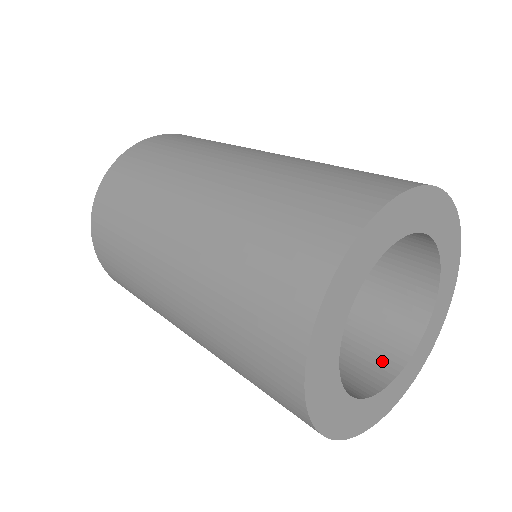
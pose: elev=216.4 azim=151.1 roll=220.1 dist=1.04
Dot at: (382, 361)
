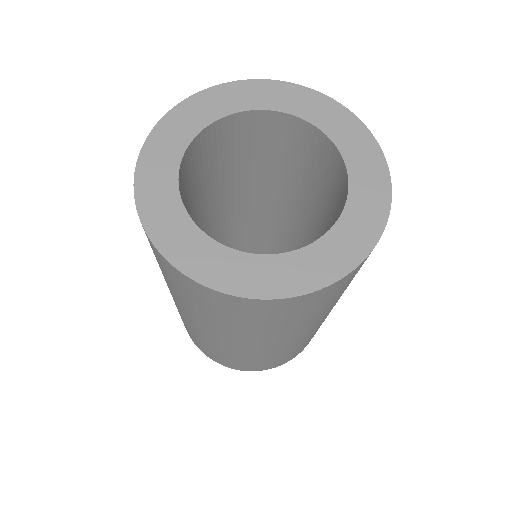
Dot at: occluded
